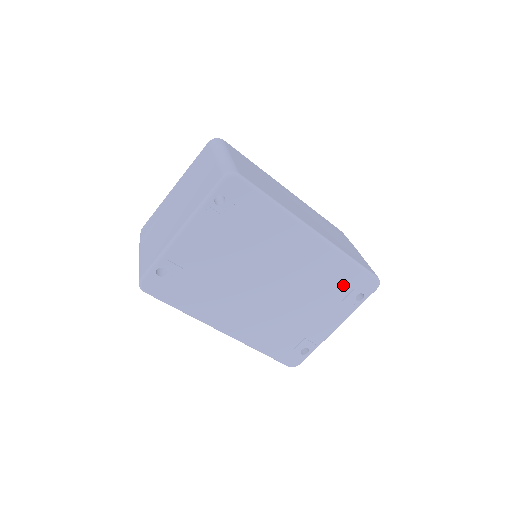
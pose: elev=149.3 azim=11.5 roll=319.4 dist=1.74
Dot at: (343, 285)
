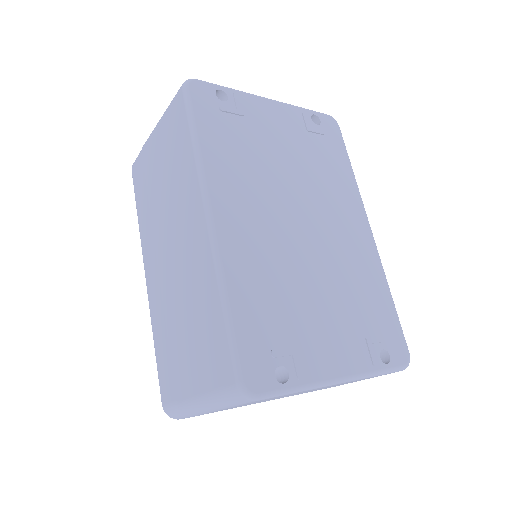
Dot at: (373, 317)
